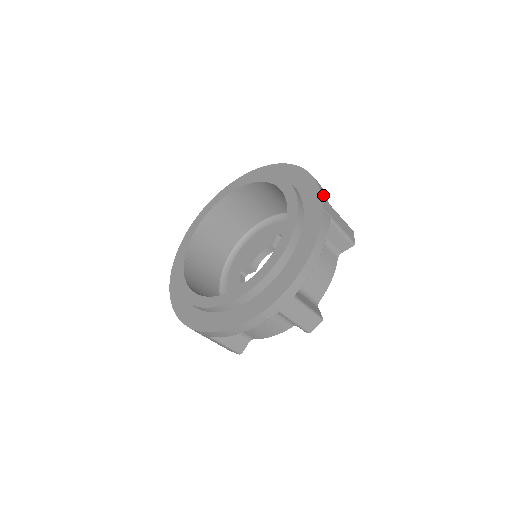
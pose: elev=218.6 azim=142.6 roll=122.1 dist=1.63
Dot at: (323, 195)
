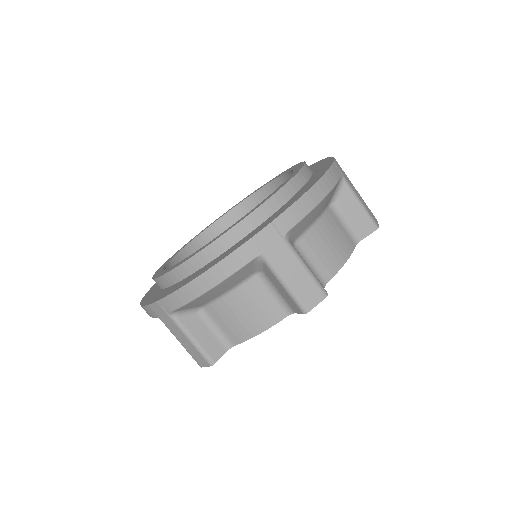
Dot at: occluded
